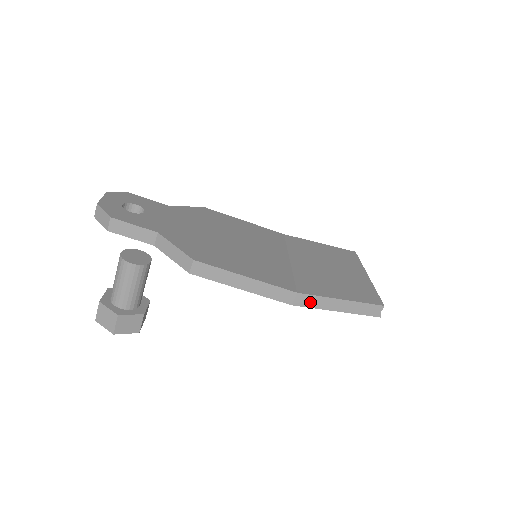
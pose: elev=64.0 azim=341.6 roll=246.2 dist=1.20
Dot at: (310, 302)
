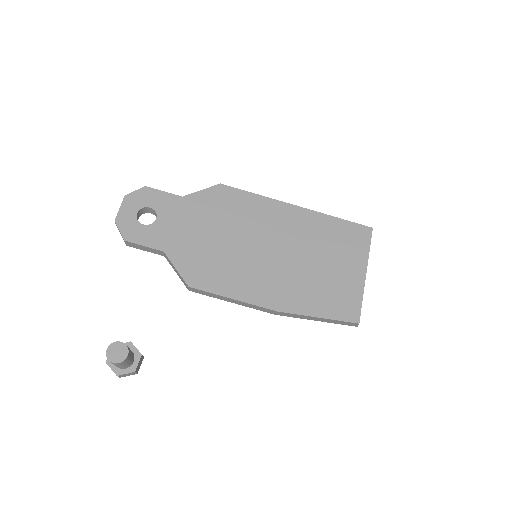
Dot at: (291, 315)
